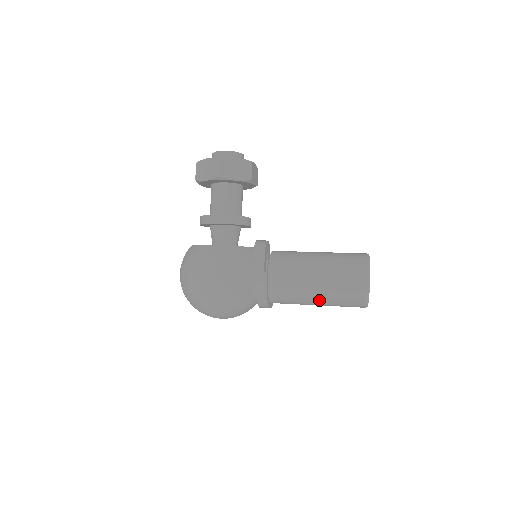
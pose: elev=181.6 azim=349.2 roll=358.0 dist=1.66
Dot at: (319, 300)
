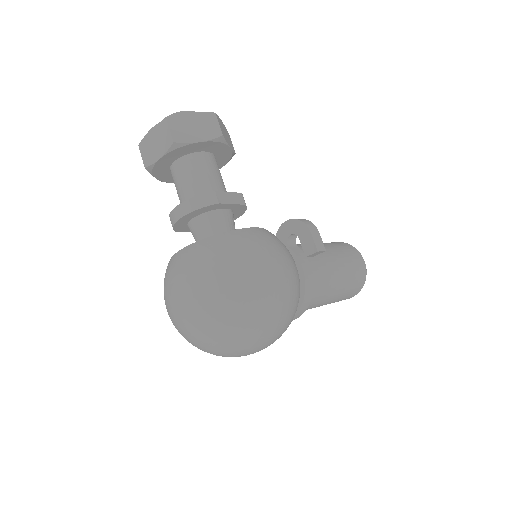
Dot at: (338, 291)
